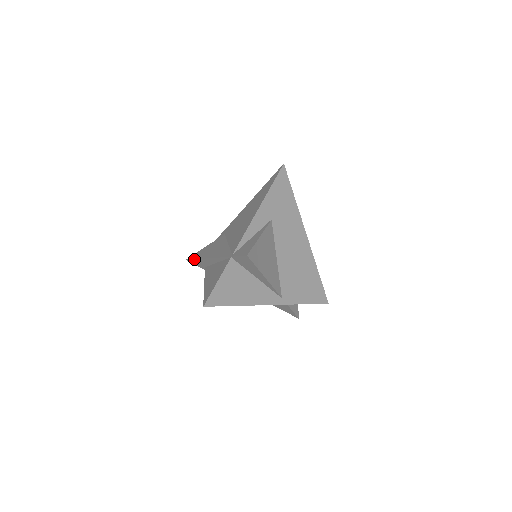
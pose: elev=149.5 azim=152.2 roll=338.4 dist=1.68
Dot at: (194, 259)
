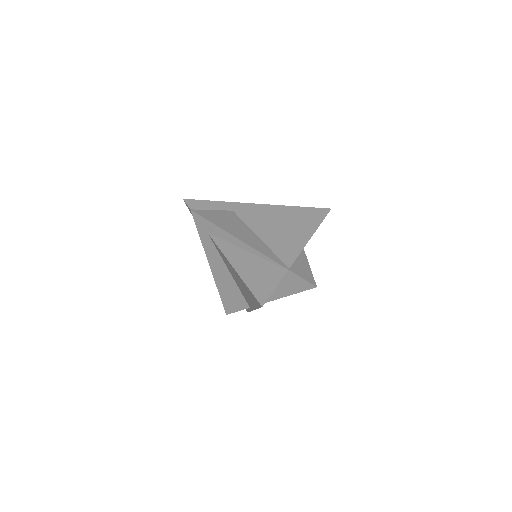
Dot at: (212, 222)
